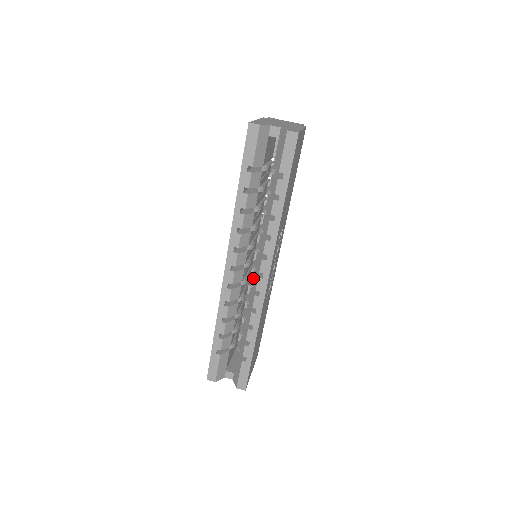
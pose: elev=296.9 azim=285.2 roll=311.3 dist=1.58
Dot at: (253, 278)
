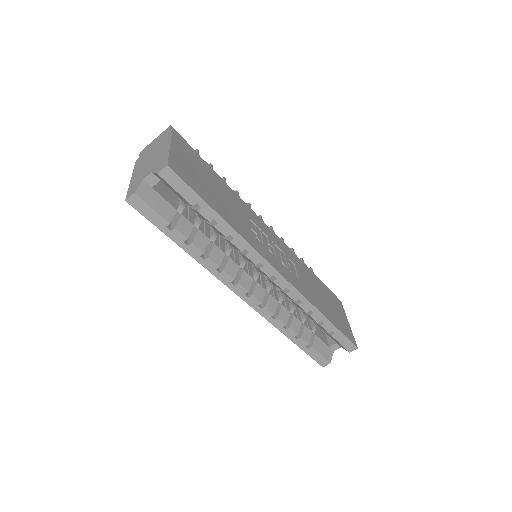
Dot at: (271, 282)
